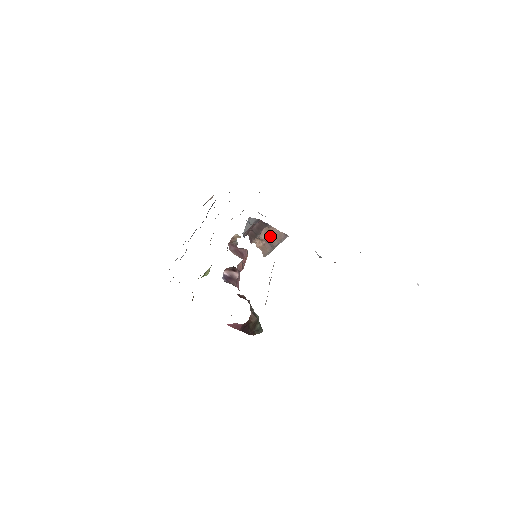
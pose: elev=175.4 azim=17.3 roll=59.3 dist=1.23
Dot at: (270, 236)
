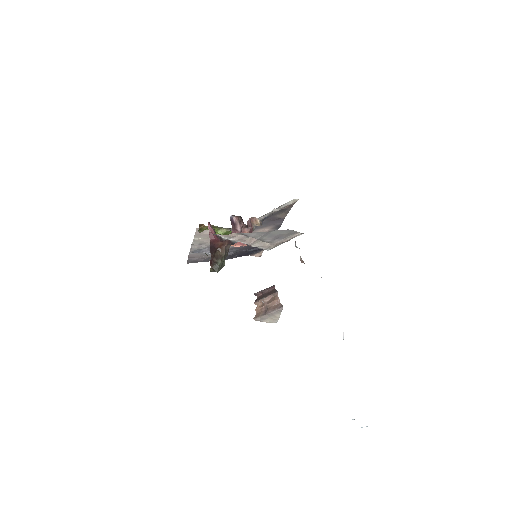
Dot at: (271, 303)
